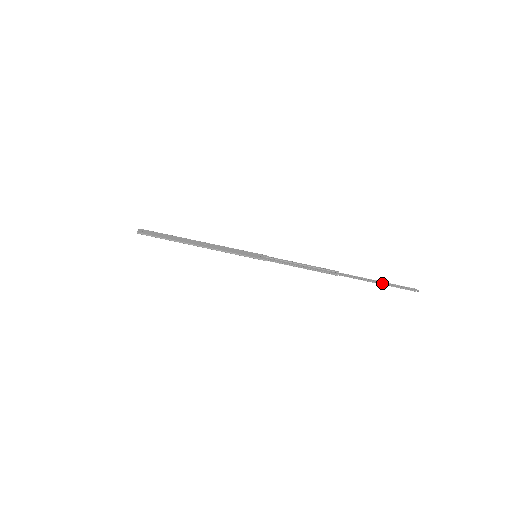
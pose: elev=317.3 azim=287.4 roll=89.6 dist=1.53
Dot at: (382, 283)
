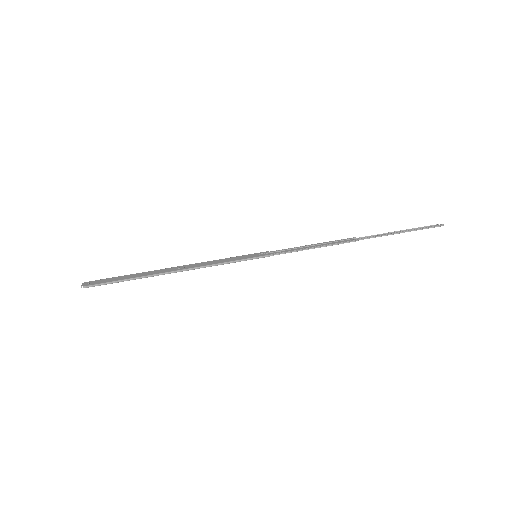
Dot at: (405, 231)
